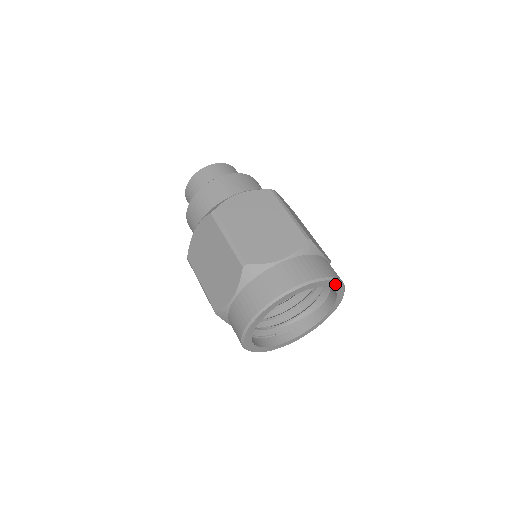
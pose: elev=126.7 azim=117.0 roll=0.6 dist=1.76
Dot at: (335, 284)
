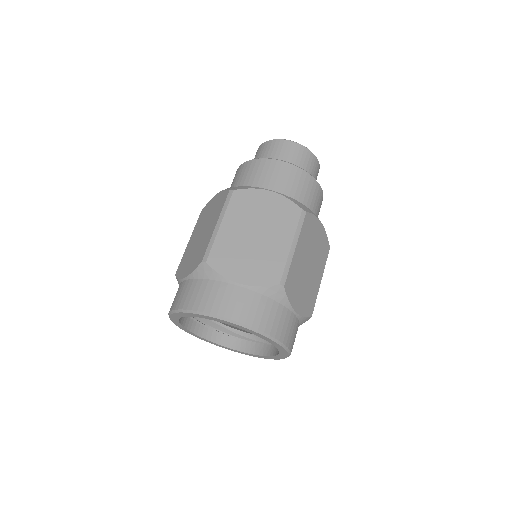
Dot at: (274, 343)
